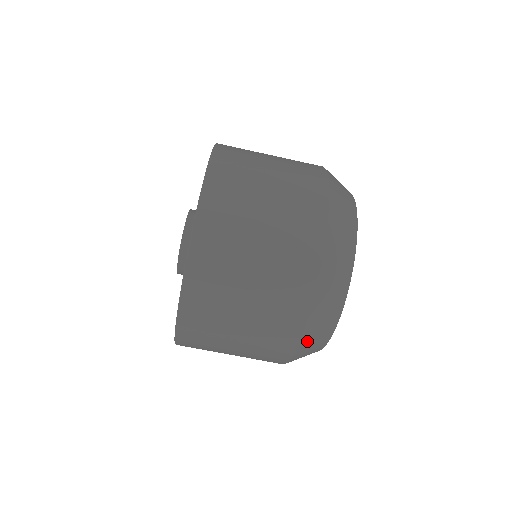
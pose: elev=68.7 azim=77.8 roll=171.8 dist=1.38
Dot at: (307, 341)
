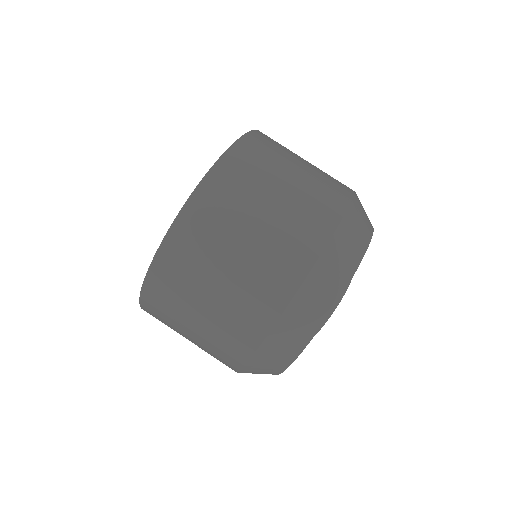
Dot at: (257, 364)
